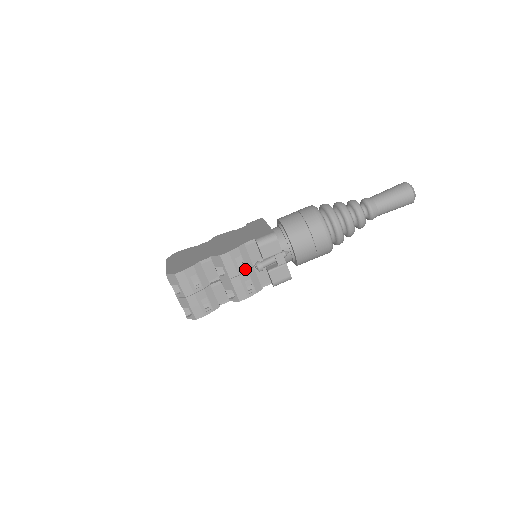
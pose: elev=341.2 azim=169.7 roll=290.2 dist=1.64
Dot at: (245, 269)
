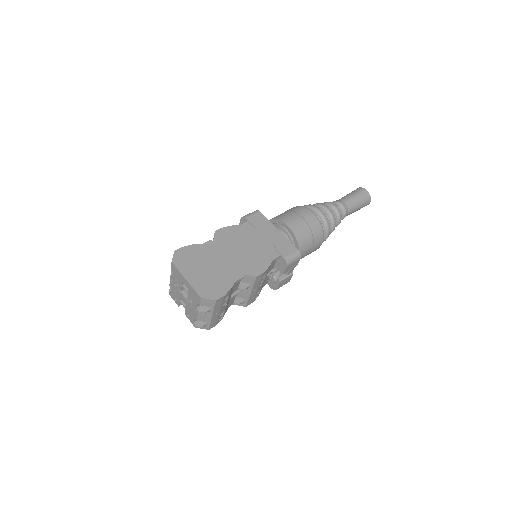
Dot at: (263, 281)
